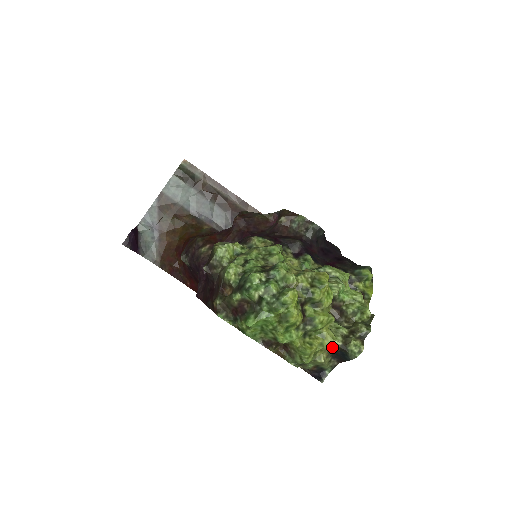
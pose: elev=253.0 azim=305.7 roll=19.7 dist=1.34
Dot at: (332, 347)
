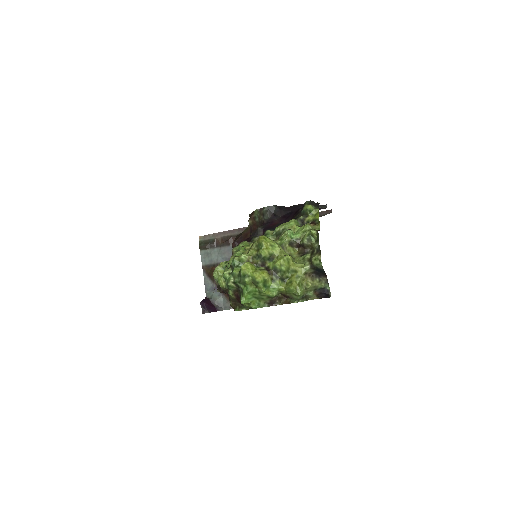
Dot at: (307, 272)
